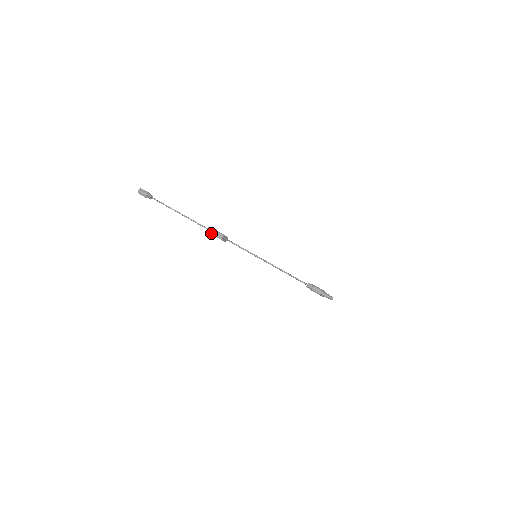
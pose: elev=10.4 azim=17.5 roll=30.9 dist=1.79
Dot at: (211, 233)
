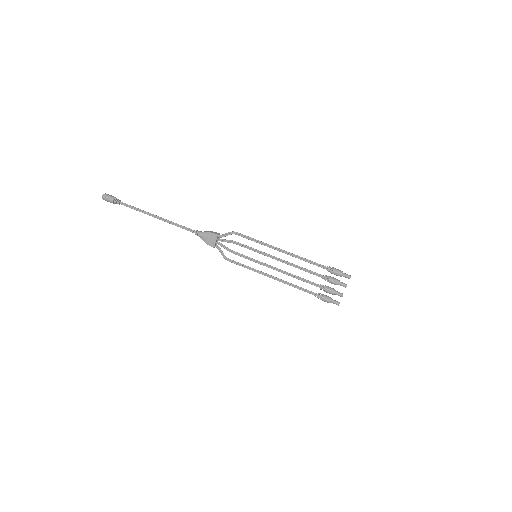
Dot at: (201, 233)
